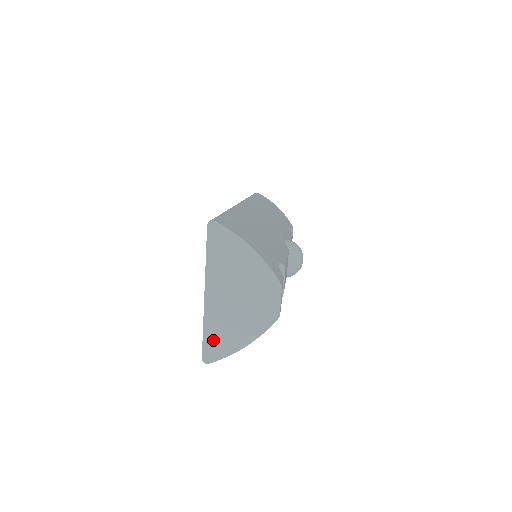
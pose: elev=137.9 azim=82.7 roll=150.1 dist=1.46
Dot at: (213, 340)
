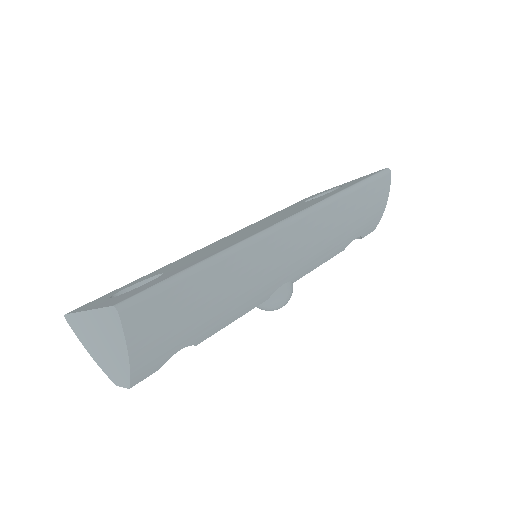
Dot at: (75, 323)
